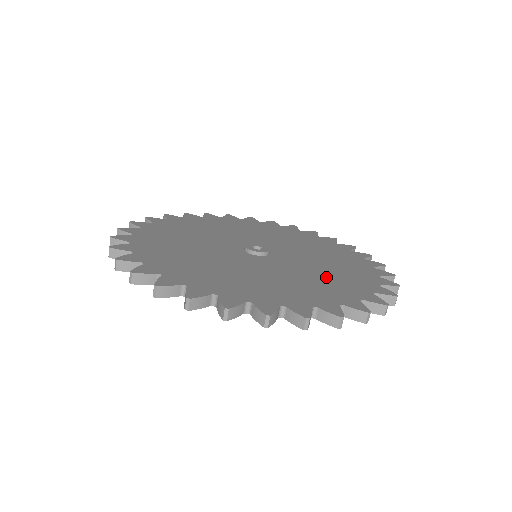
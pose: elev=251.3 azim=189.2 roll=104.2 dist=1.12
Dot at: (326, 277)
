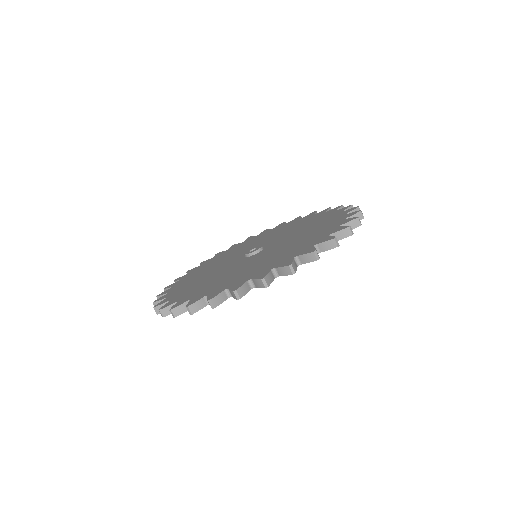
Dot at: (309, 232)
